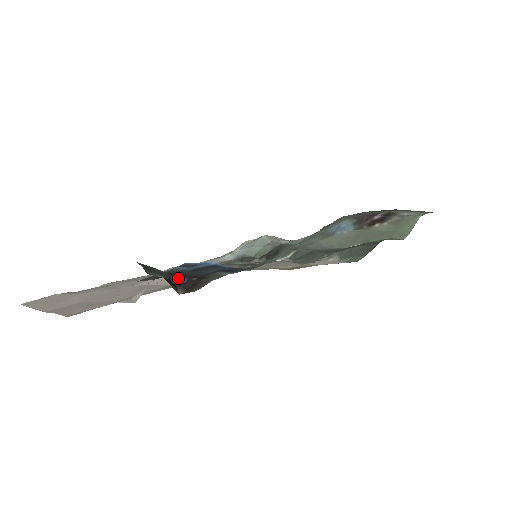
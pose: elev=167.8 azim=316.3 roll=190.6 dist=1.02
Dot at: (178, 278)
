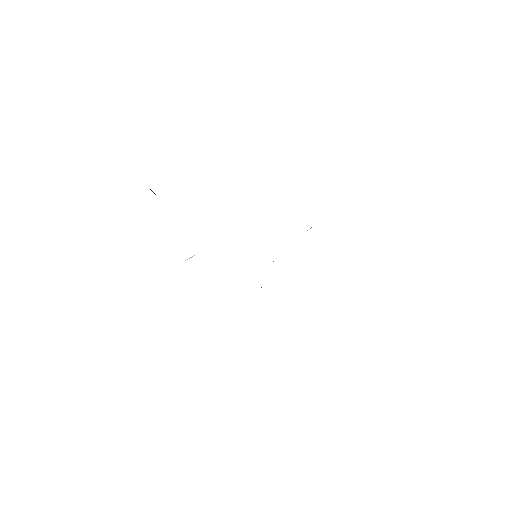
Dot at: occluded
